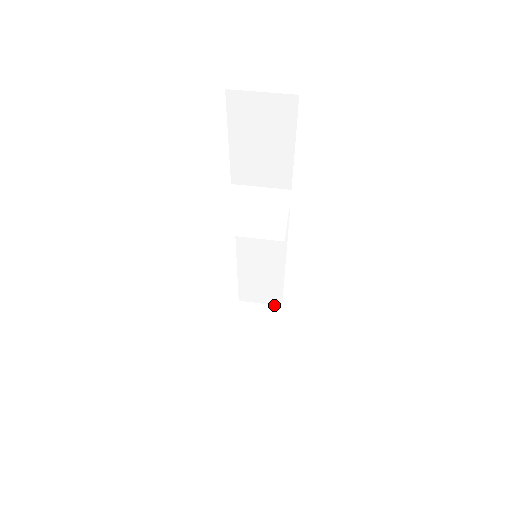
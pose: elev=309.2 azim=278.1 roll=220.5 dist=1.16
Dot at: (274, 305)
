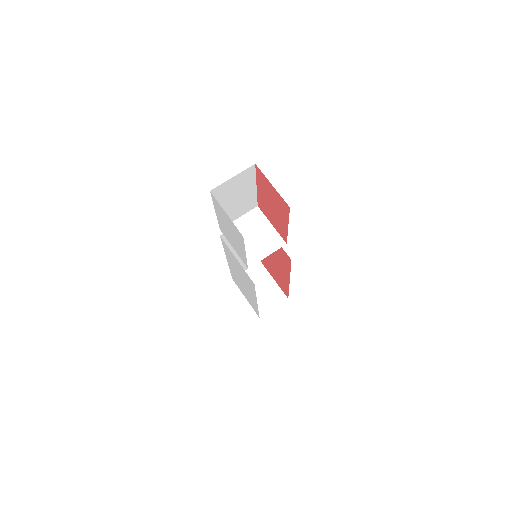
Dot at: (255, 264)
